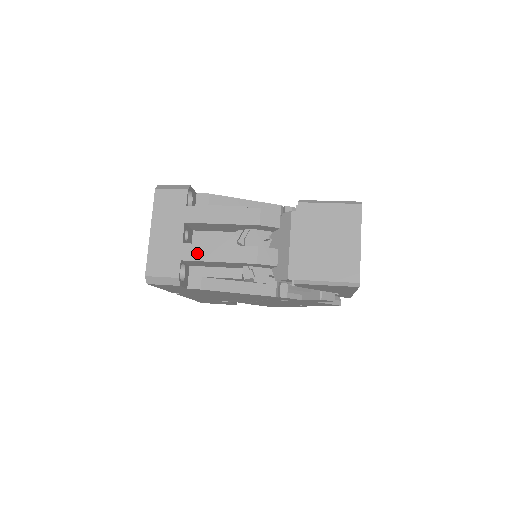
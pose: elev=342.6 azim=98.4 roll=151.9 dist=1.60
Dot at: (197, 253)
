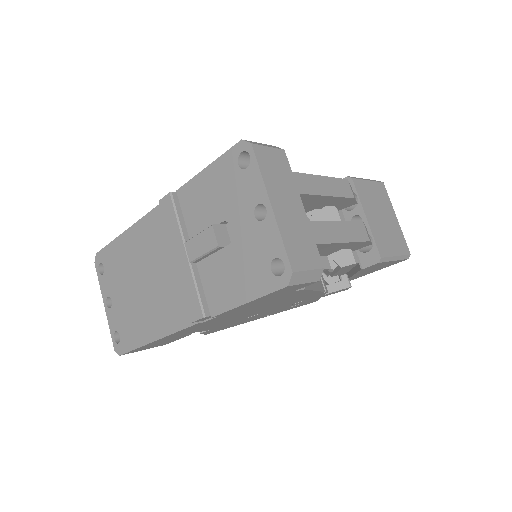
Dot at: (326, 233)
